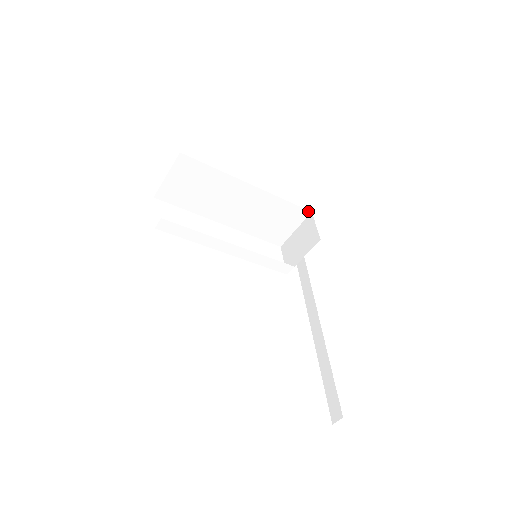
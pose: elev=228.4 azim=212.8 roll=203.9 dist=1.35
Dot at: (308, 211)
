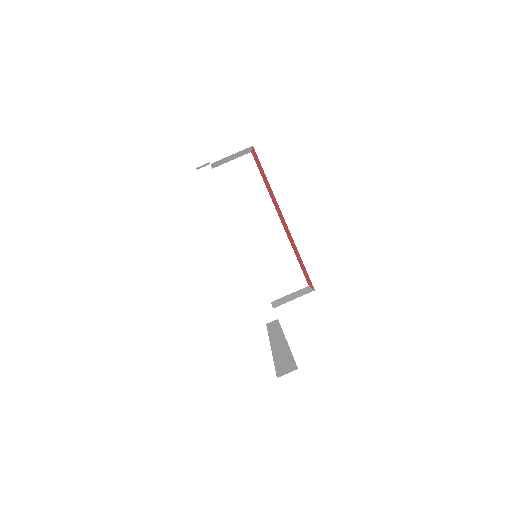
Dot at: (306, 283)
